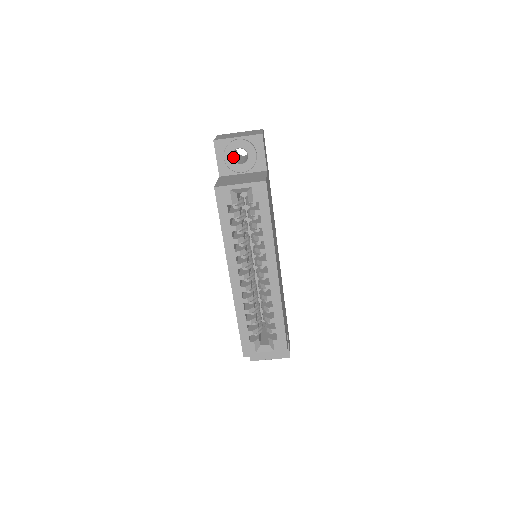
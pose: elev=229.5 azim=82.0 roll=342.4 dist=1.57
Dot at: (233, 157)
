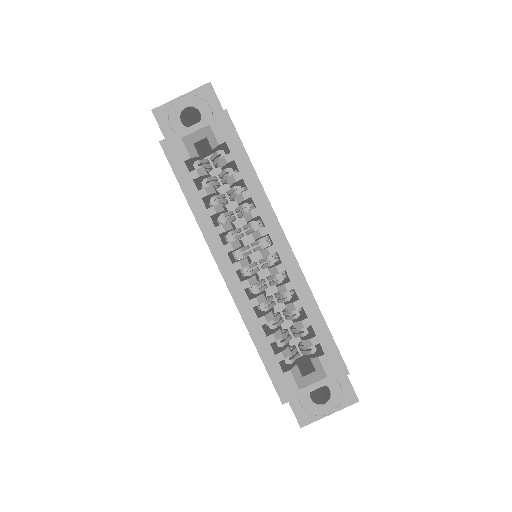
Dot at: occluded
